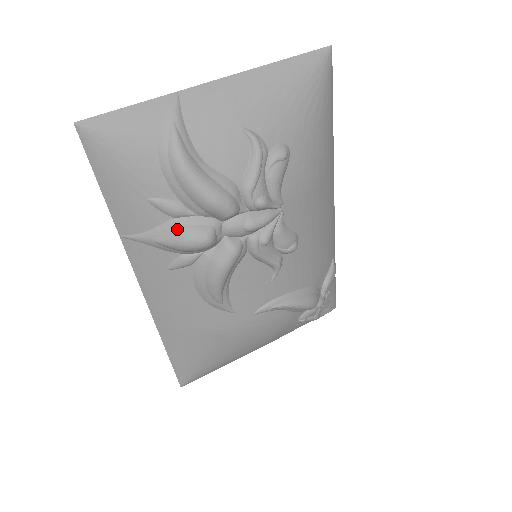
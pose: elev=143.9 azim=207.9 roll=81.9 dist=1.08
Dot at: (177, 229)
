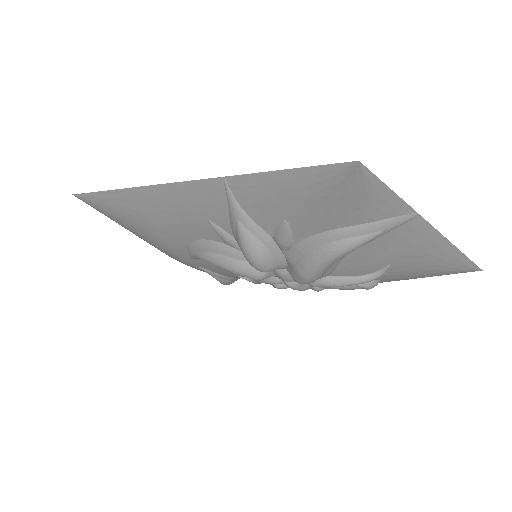
Dot at: (263, 245)
